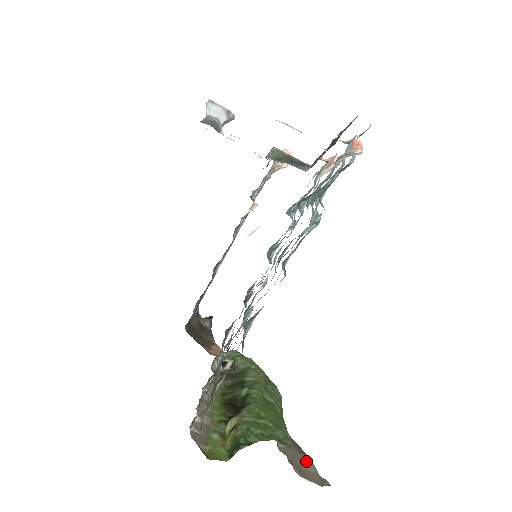
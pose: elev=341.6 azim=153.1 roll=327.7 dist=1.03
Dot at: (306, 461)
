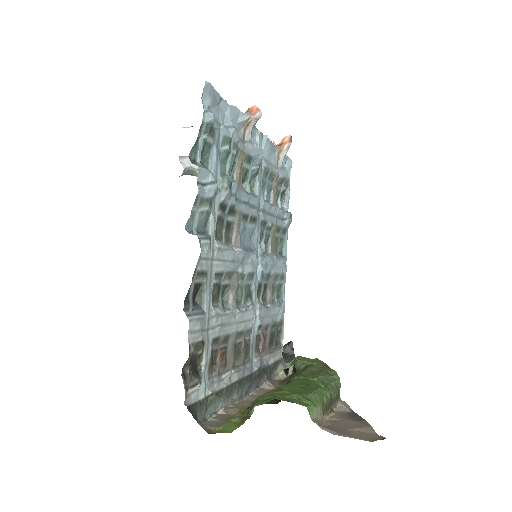
Dot at: (360, 425)
